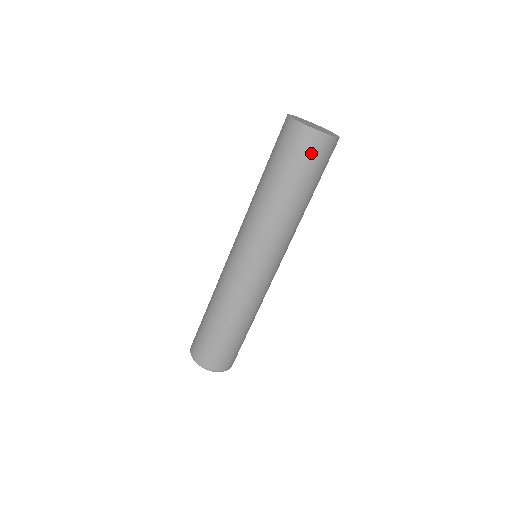
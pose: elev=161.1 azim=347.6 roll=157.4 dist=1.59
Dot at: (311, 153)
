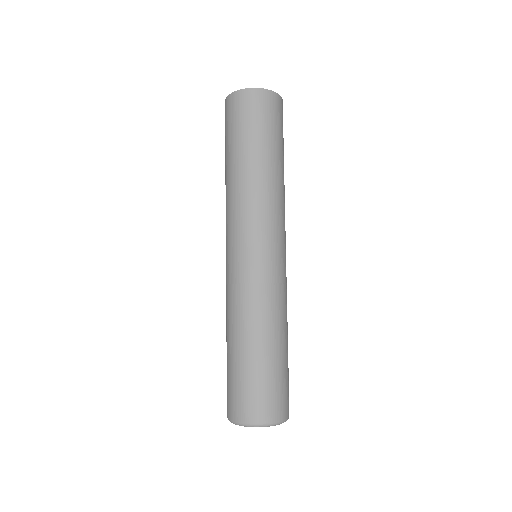
Dot at: (264, 111)
